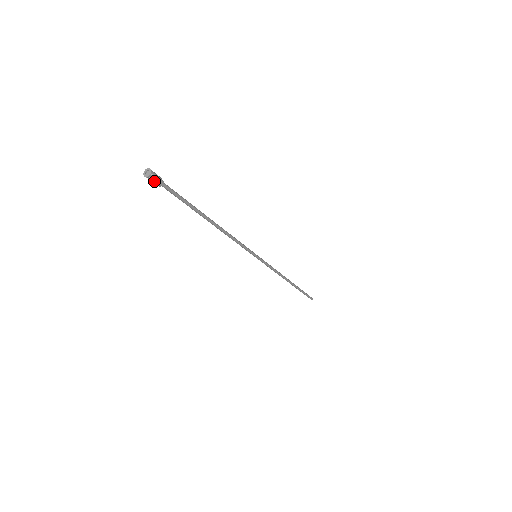
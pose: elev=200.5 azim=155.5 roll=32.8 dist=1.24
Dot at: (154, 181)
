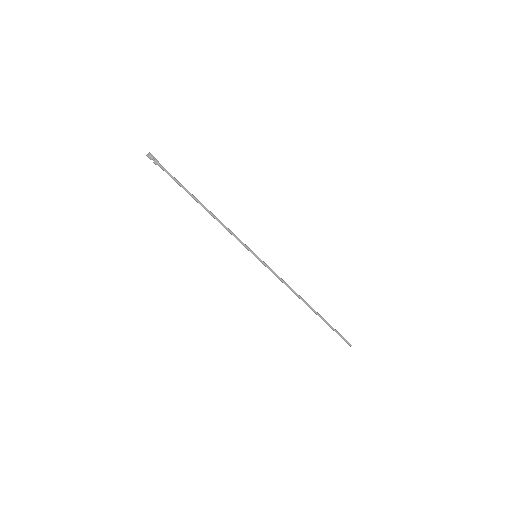
Dot at: (152, 159)
